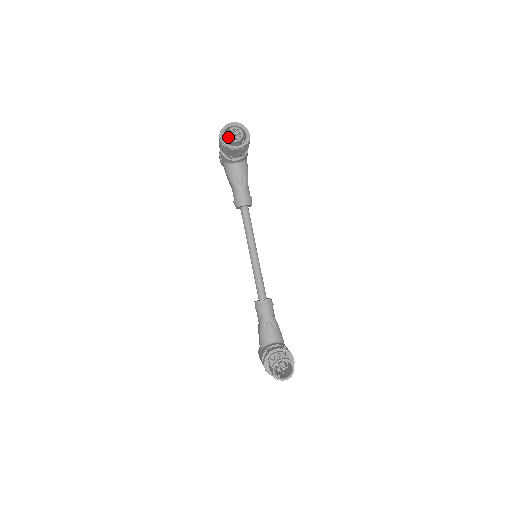
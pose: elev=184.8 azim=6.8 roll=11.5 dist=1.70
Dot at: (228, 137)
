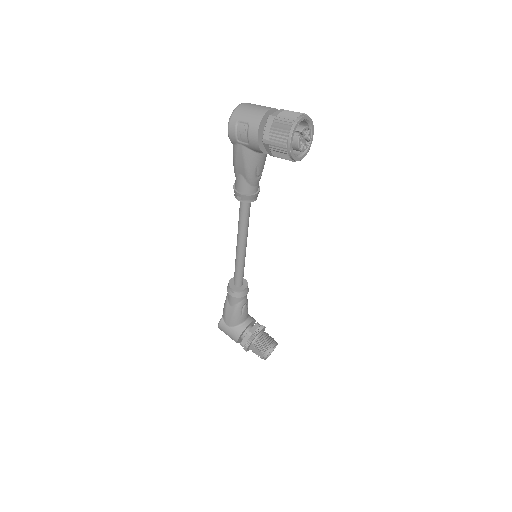
Dot at: (299, 146)
